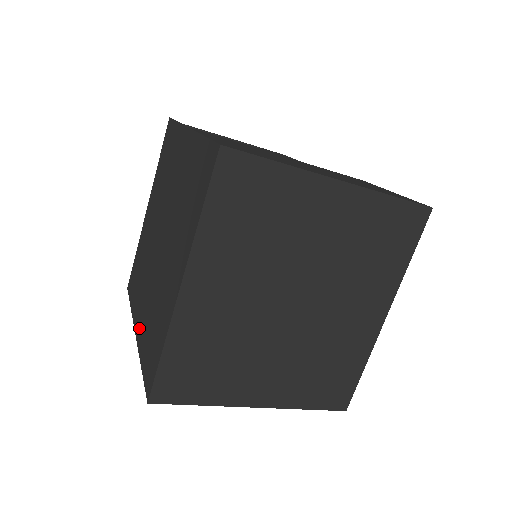
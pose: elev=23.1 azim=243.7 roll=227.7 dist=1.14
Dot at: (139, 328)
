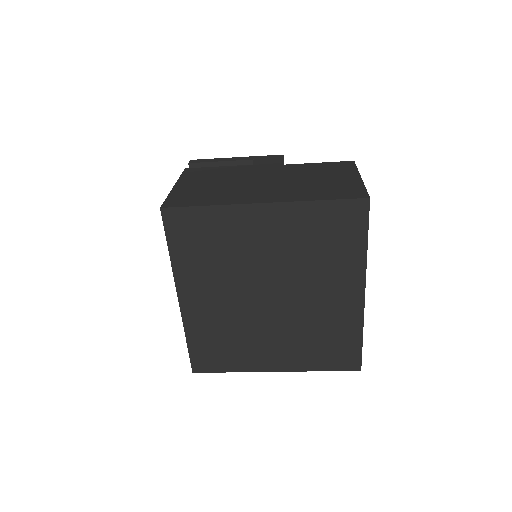
Dot at: occluded
